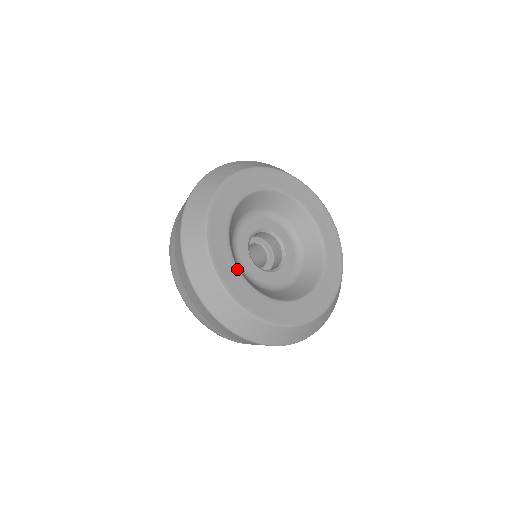
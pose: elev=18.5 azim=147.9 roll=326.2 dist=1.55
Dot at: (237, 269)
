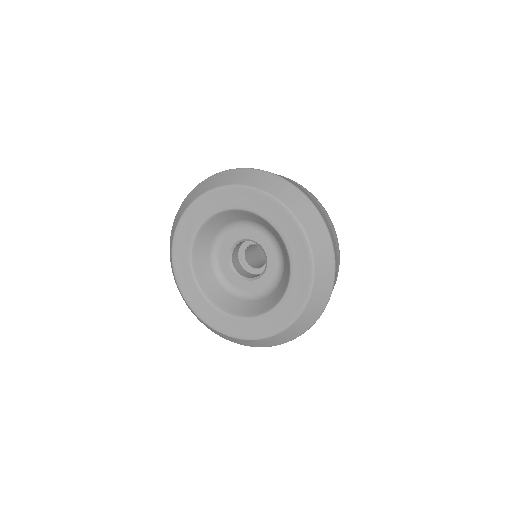
Dot at: (193, 238)
